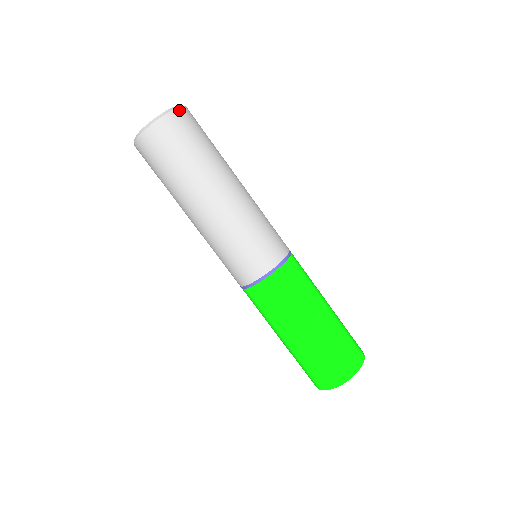
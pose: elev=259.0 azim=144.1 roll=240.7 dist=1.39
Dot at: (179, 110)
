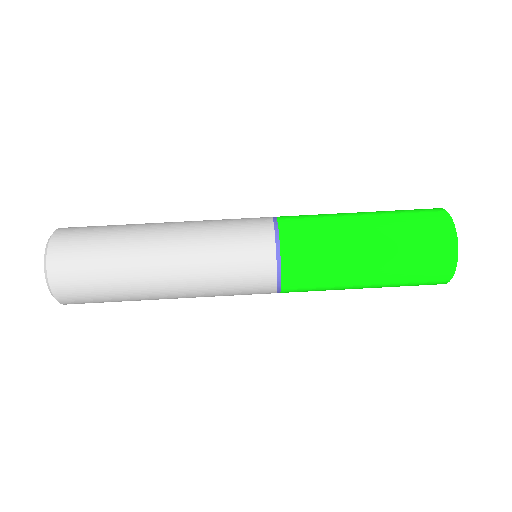
Dot at: occluded
